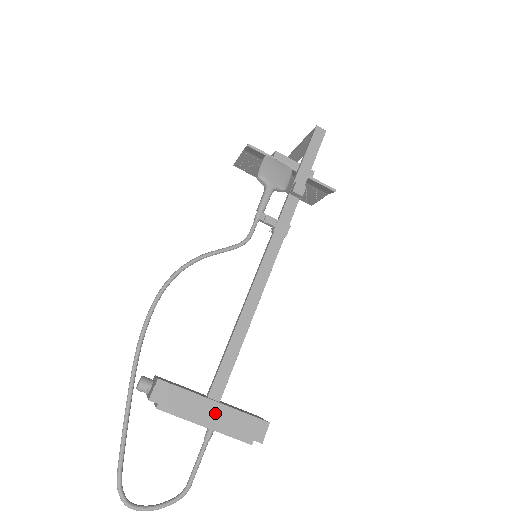
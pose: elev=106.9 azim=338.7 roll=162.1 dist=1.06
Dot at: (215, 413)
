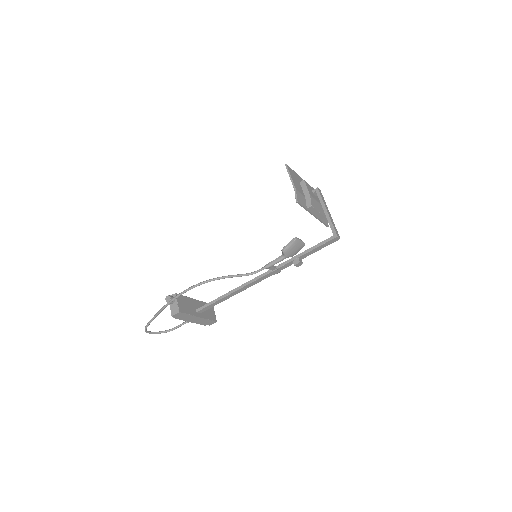
Dot at: (197, 320)
